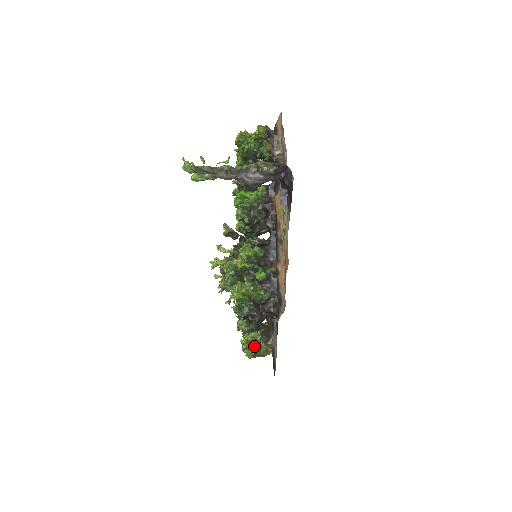
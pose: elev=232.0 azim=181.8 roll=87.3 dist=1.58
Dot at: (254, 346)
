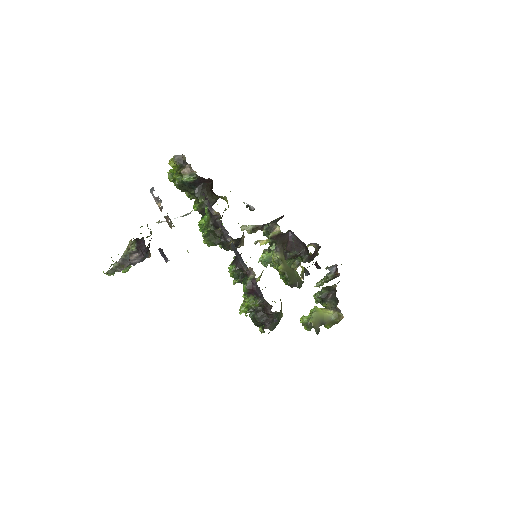
Dot at: (312, 325)
